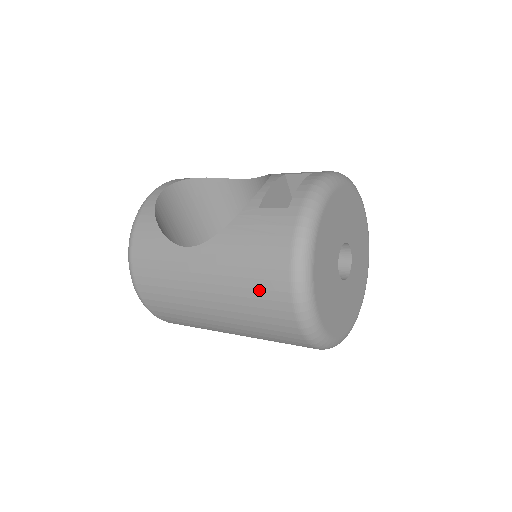
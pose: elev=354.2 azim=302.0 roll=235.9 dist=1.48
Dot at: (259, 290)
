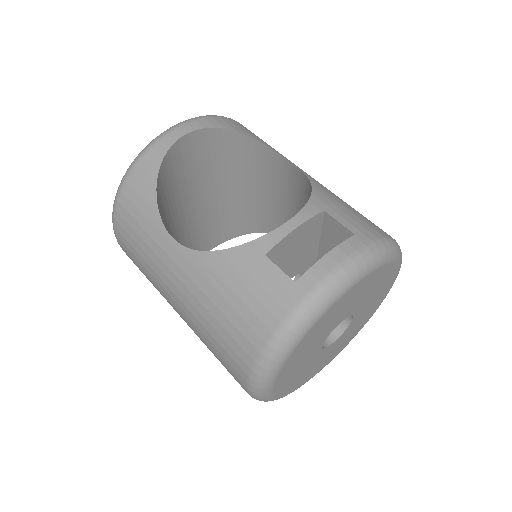
Dot at: (223, 339)
